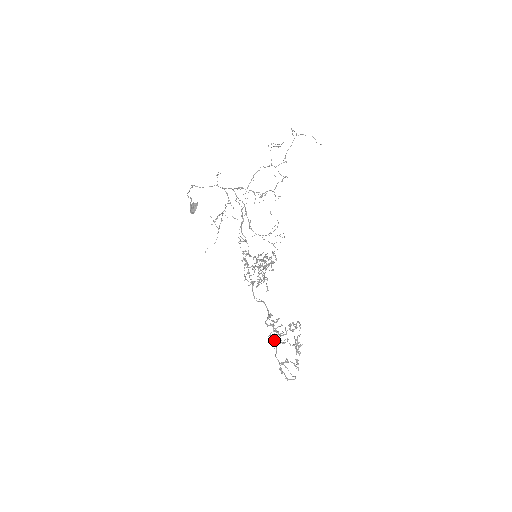
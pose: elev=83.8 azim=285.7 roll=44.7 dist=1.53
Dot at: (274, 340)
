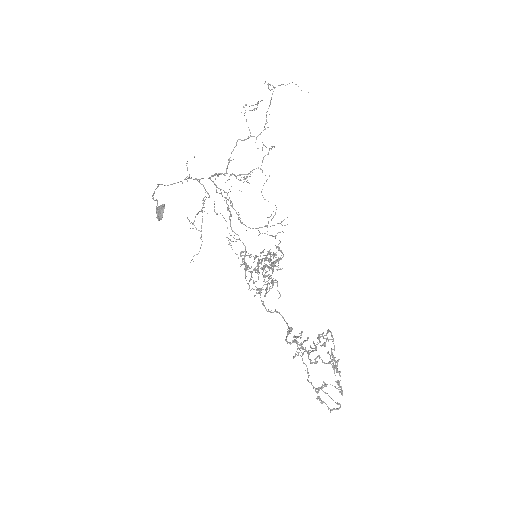
Dot at: (302, 359)
